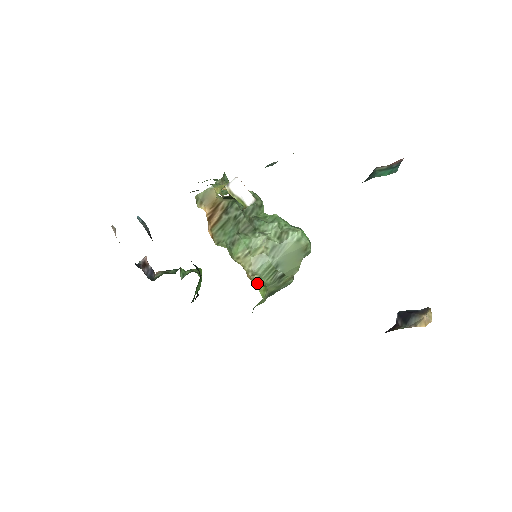
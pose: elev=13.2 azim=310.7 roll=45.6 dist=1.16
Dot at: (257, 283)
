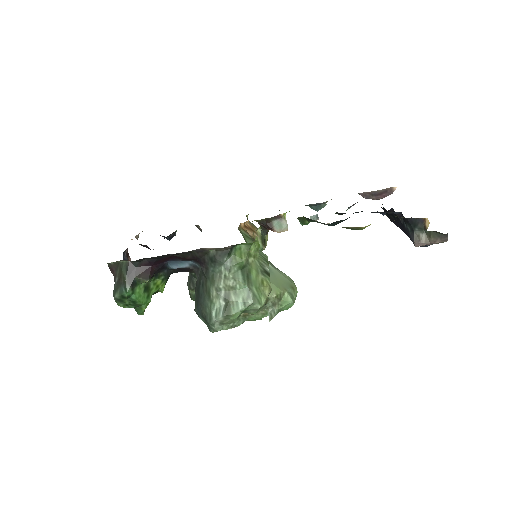
Dot at: occluded
